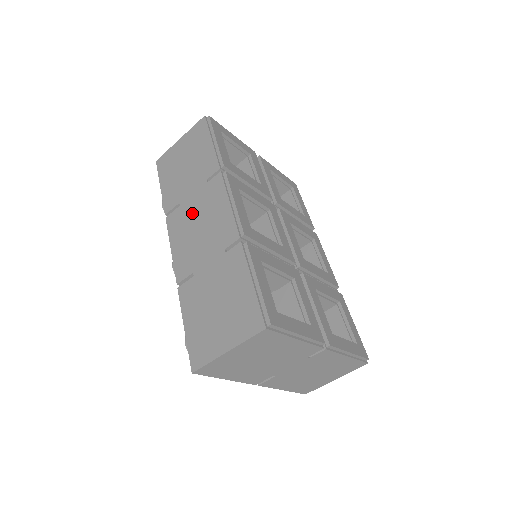
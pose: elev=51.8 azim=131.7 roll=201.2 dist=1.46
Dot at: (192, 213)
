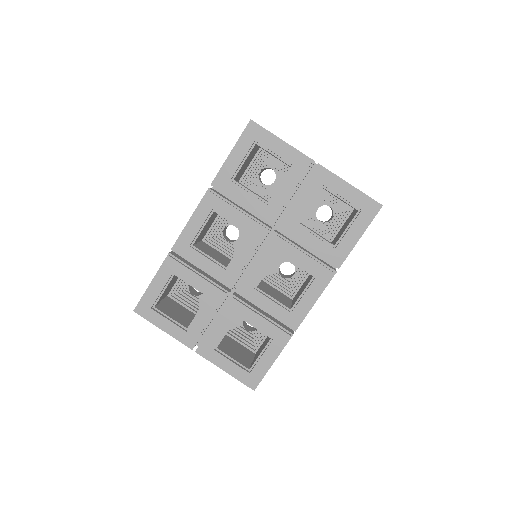
Dot at: occluded
